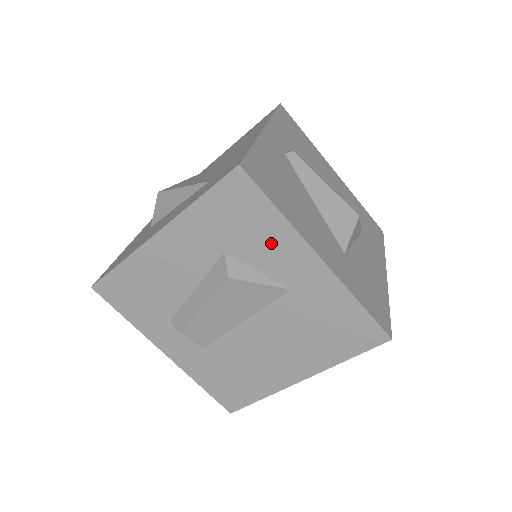
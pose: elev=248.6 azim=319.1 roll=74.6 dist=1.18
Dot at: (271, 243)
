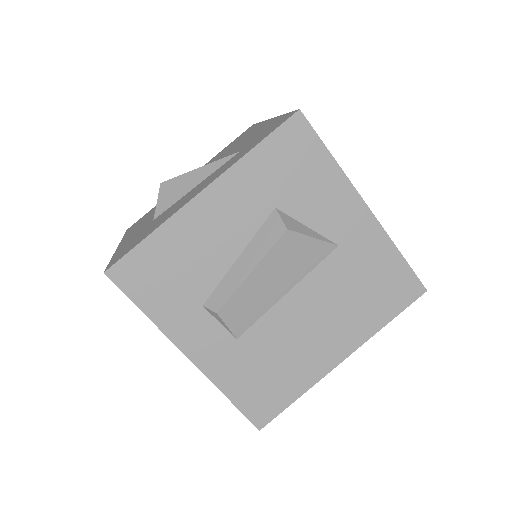
Dot at: (323, 193)
